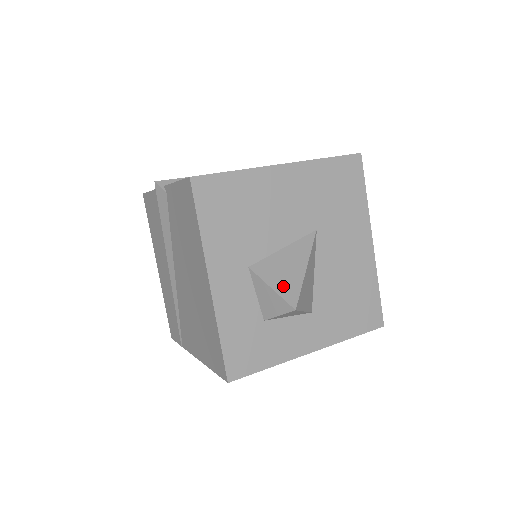
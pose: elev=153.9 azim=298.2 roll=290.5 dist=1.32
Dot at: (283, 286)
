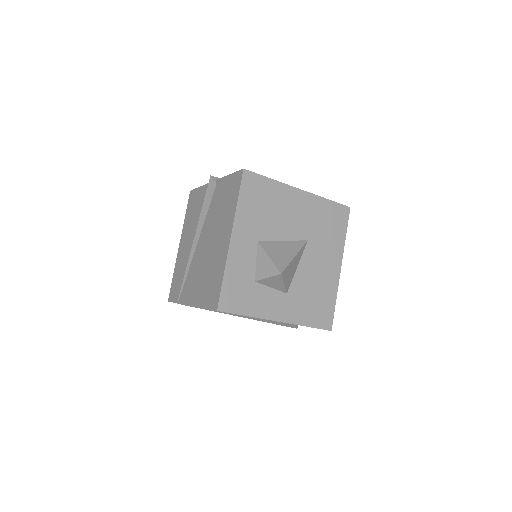
Dot at: (277, 259)
